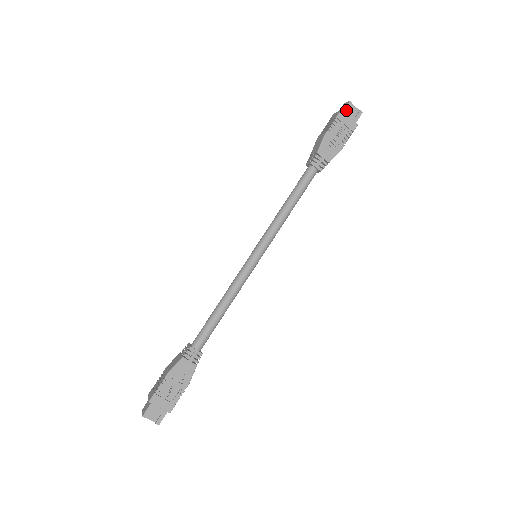
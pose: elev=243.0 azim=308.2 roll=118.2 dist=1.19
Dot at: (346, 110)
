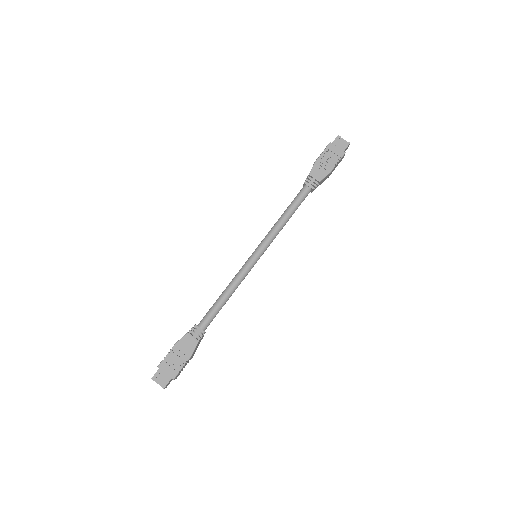
Dot at: (335, 142)
